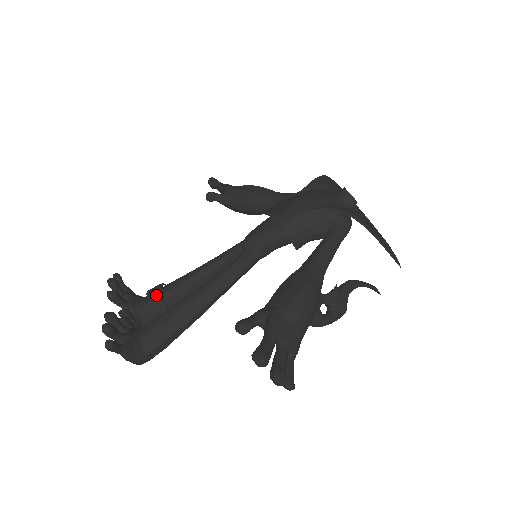
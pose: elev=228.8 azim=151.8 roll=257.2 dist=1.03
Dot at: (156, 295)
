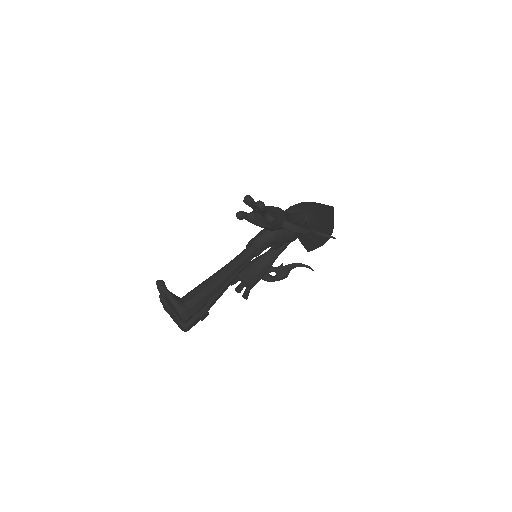
Dot at: occluded
